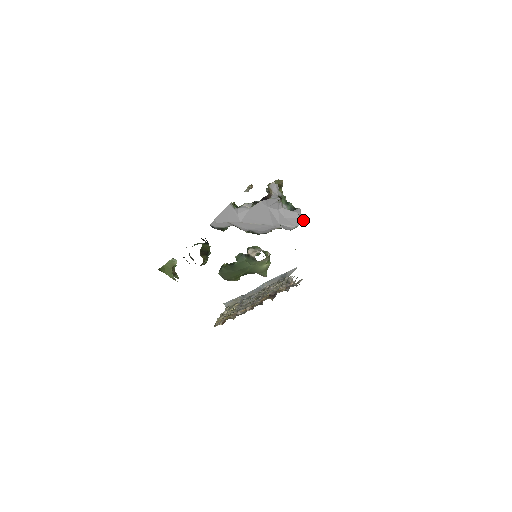
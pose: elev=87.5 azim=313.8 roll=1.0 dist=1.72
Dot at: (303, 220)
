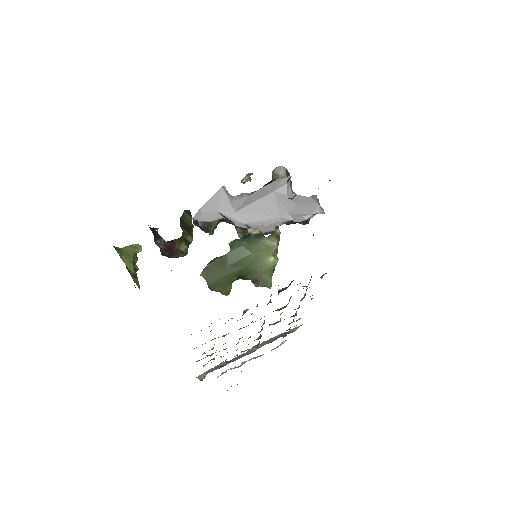
Dot at: (321, 207)
